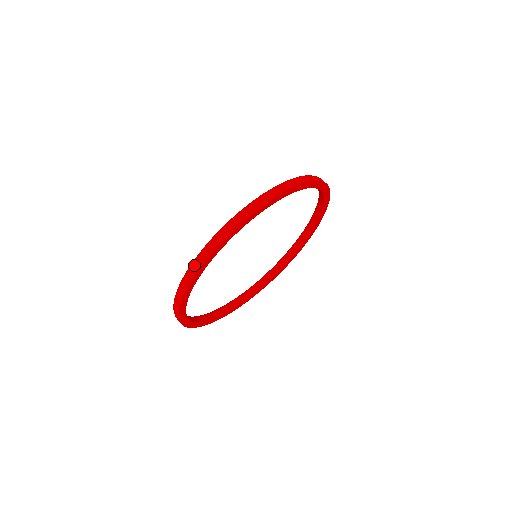
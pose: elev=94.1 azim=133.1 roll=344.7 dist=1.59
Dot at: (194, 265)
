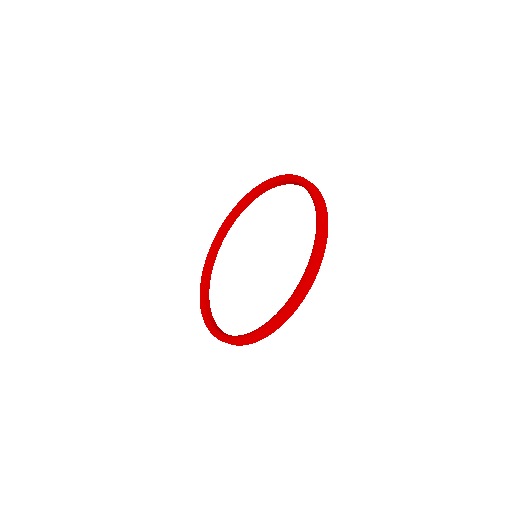
Dot at: (315, 266)
